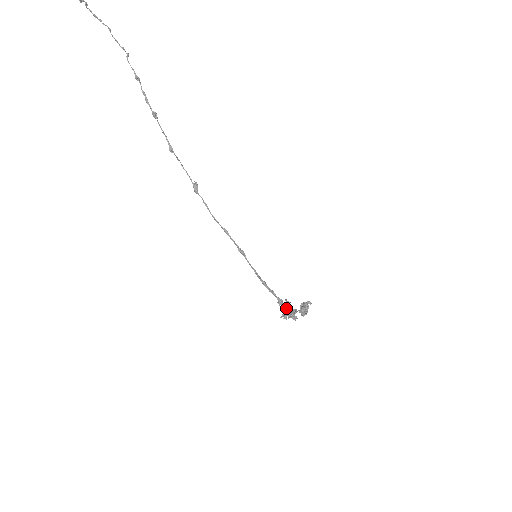
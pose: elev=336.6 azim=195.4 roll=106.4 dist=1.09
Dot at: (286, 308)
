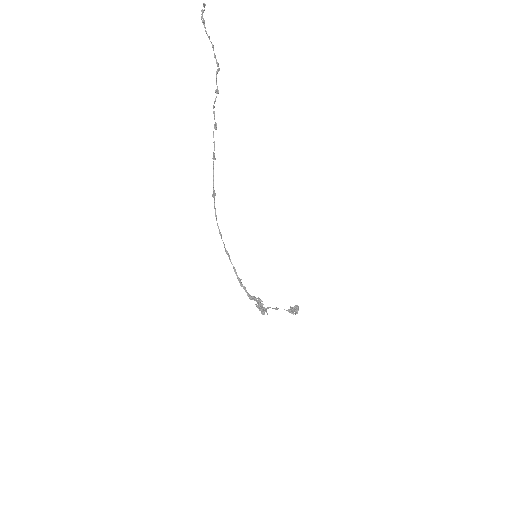
Dot at: (258, 303)
